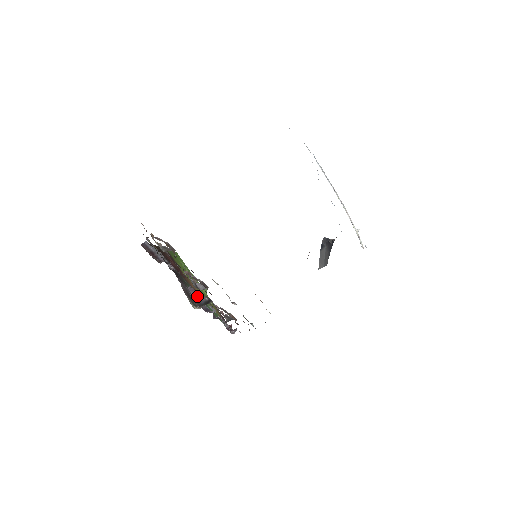
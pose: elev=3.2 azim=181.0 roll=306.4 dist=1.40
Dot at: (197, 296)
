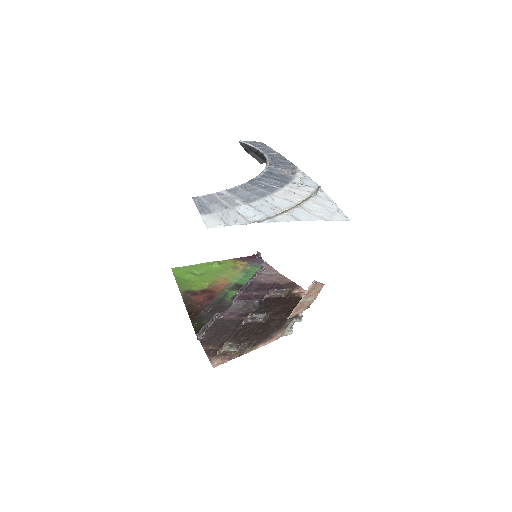
Dot at: (248, 304)
